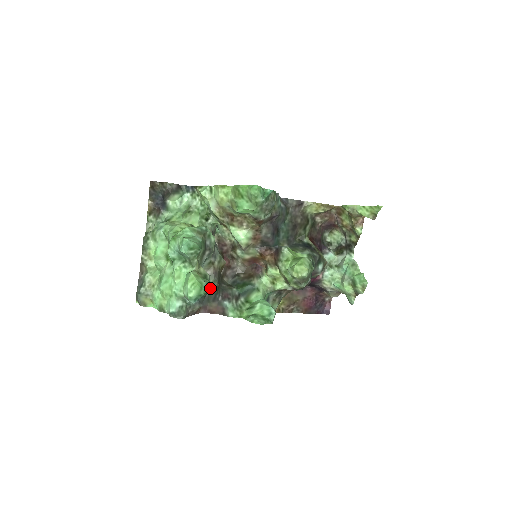
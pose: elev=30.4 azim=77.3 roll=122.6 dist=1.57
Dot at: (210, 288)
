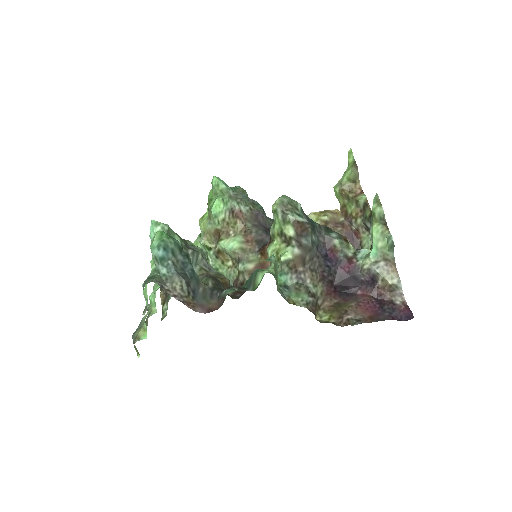
Dot at: (202, 283)
